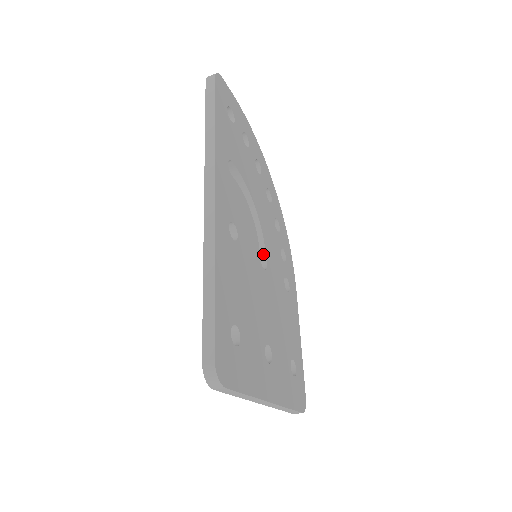
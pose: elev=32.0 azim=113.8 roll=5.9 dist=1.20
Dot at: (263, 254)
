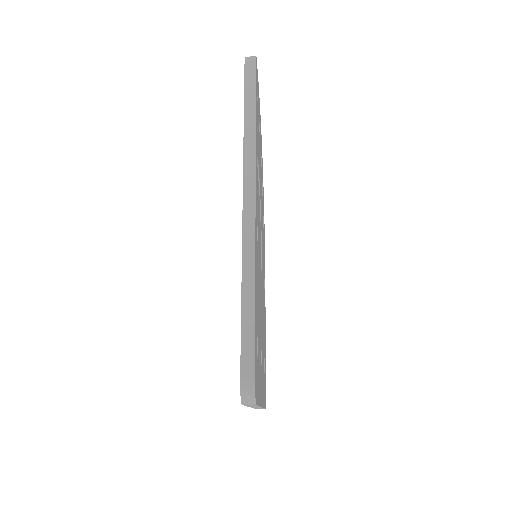
Dot at: occluded
